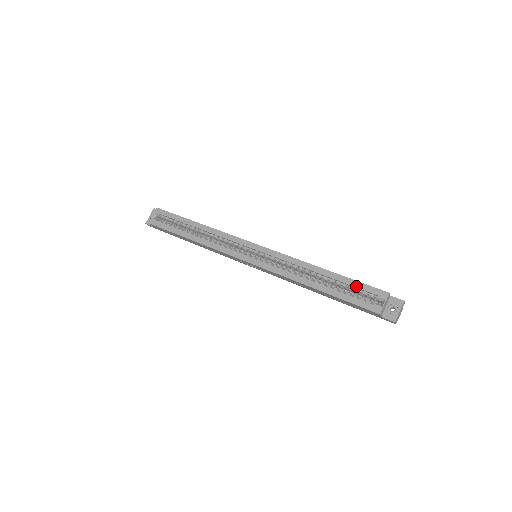
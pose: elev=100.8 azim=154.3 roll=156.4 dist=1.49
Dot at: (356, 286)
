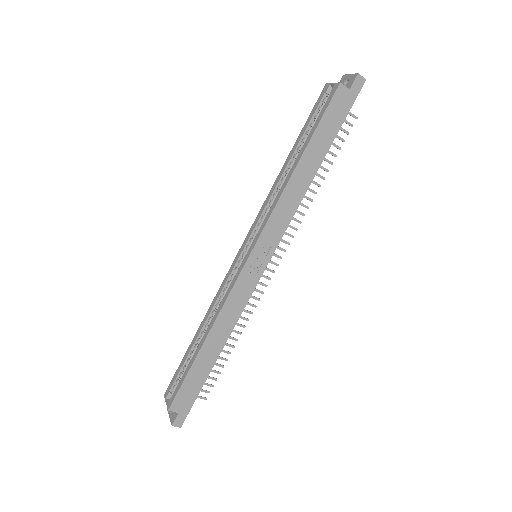
Dot at: (310, 119)
